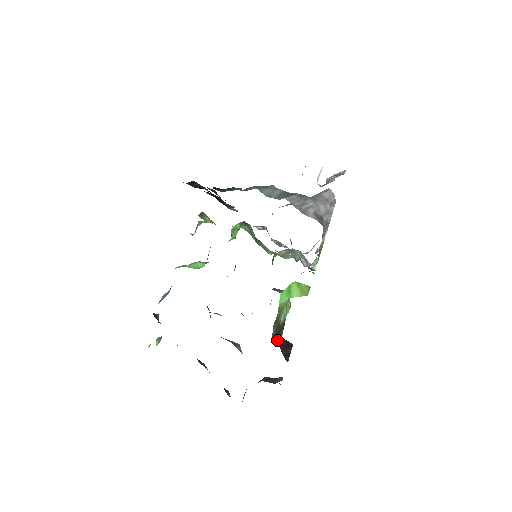
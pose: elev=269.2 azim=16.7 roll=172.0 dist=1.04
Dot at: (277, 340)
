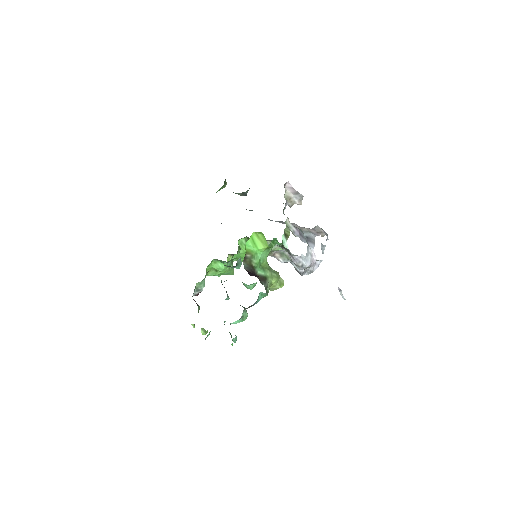
Dot at: (248, 271)
